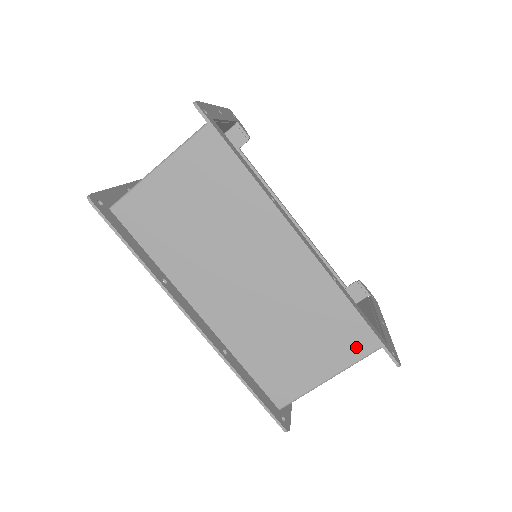
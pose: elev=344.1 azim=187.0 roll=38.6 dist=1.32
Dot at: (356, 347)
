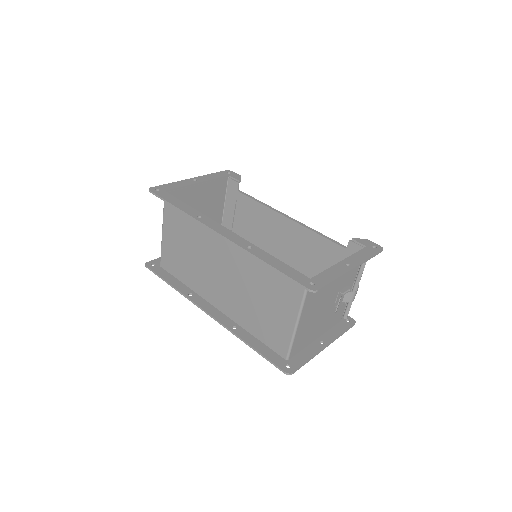
Dot at: (295, 290)
